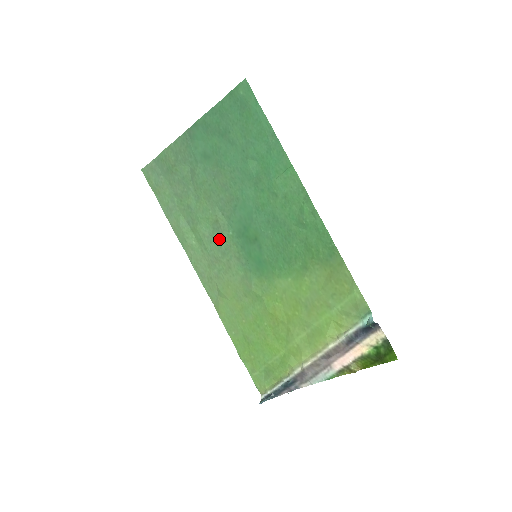
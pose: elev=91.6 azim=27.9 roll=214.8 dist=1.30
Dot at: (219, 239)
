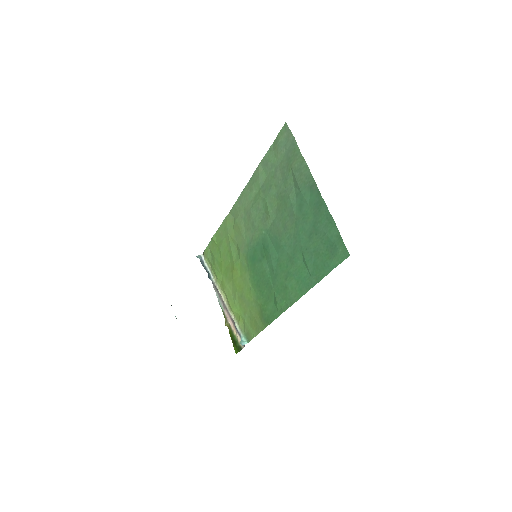
Dot at: (259, 220)
